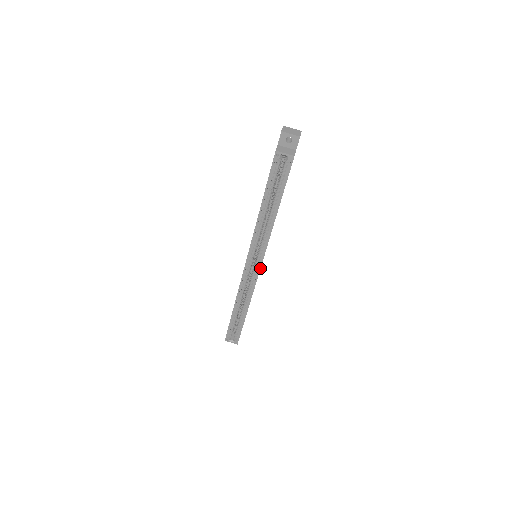
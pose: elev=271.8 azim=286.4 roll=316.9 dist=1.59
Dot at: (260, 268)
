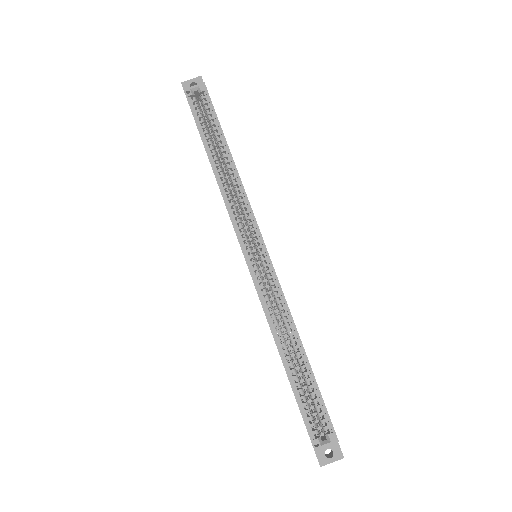
Dot at: (265, 248)
